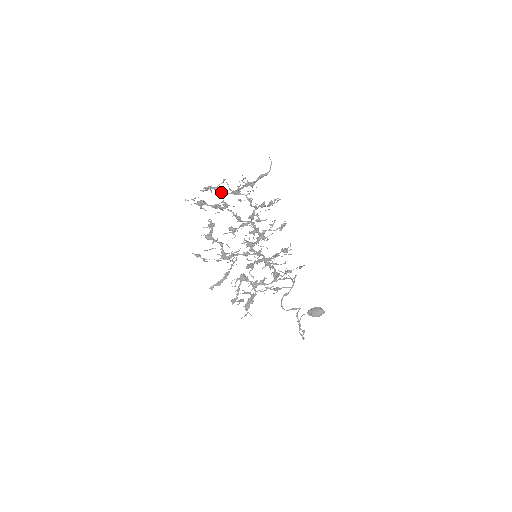
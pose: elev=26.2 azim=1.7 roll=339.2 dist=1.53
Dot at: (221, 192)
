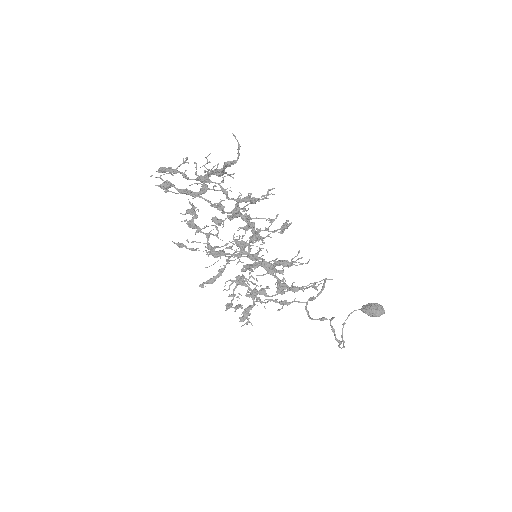
Dot at: (184, 176)
